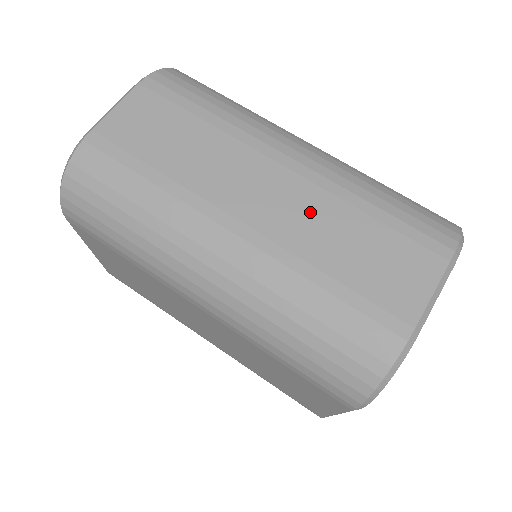
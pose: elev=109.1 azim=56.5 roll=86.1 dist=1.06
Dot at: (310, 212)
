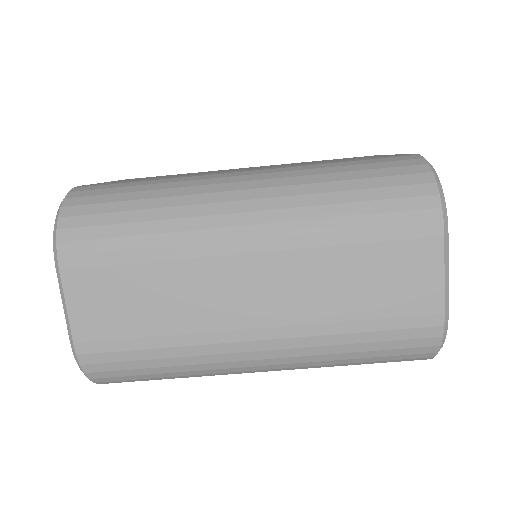
Dot at: (302, 279)
